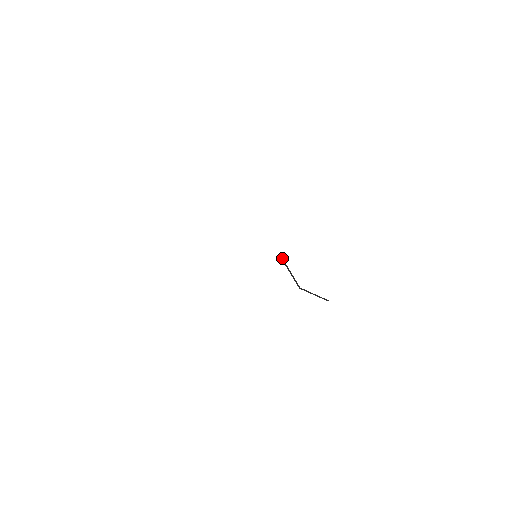
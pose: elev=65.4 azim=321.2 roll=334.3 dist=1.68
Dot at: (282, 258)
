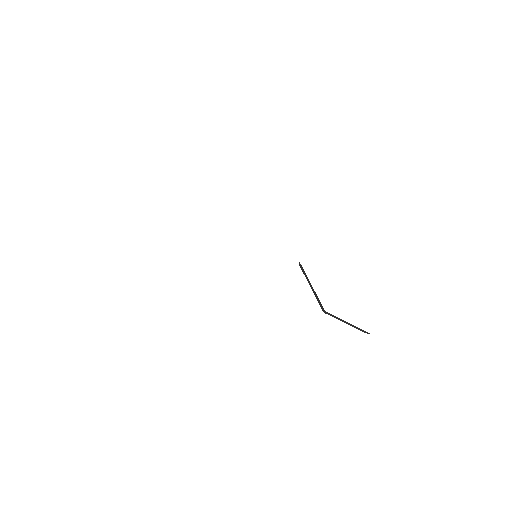
Dot at: (299, 262)
